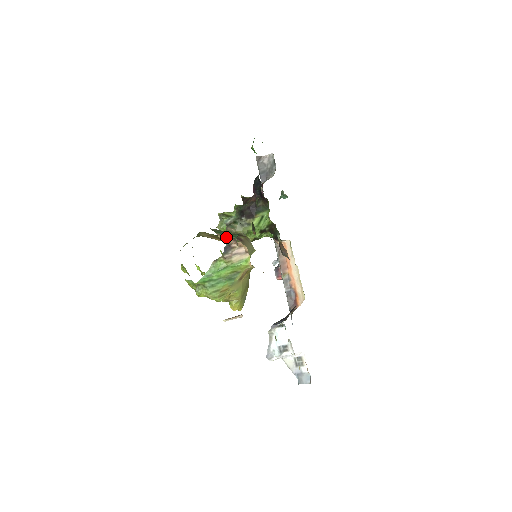
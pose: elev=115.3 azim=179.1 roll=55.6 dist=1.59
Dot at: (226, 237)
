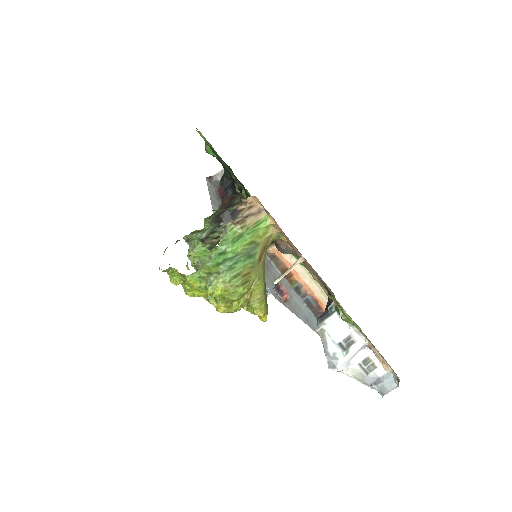
Dot at: (225, 209)
